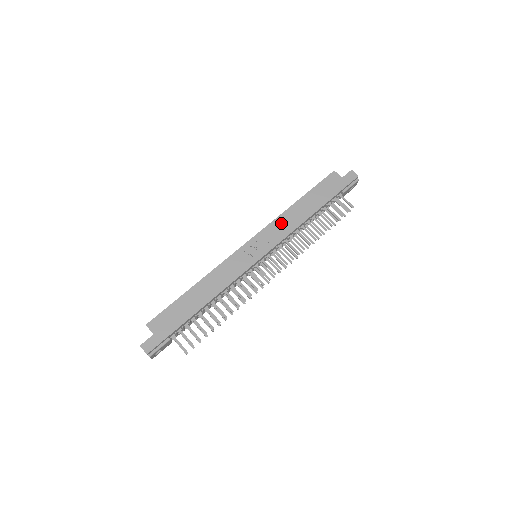
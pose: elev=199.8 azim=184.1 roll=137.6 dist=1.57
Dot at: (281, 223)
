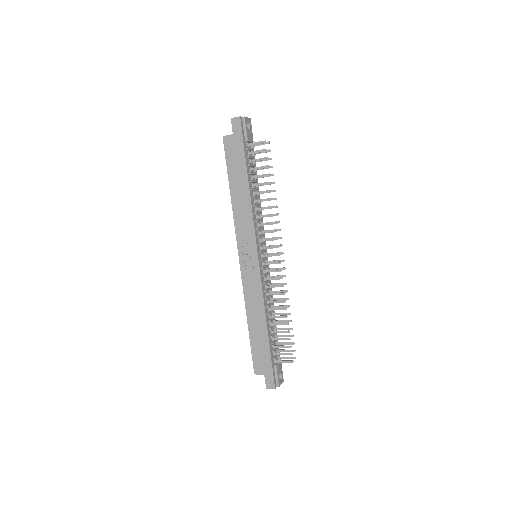
Dot at: (240, 221)
